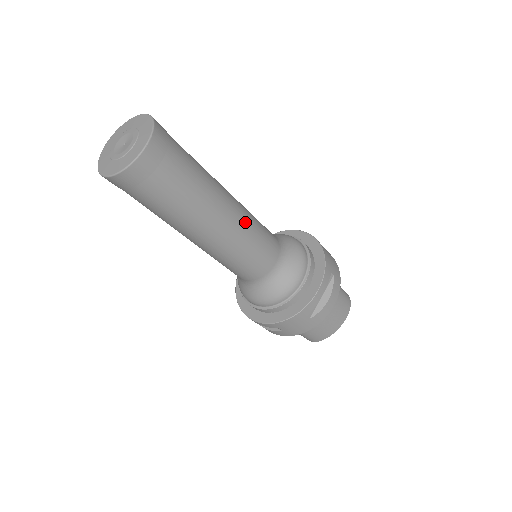
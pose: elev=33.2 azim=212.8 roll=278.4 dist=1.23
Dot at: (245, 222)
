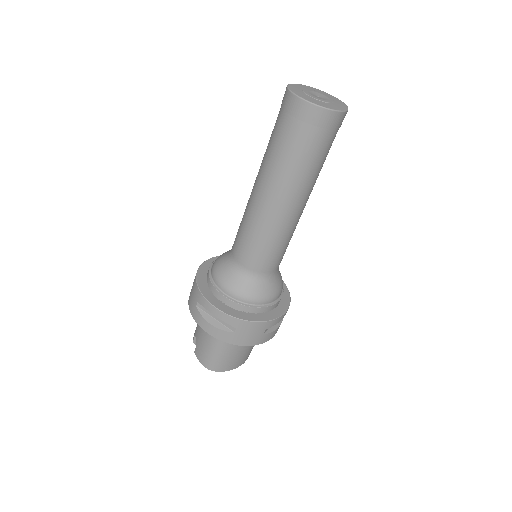
Dot at: occluded
